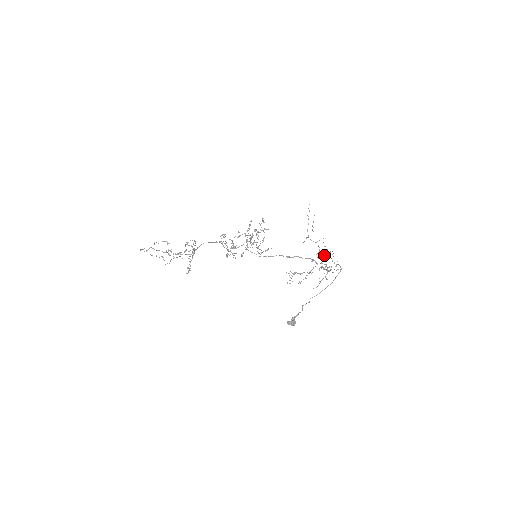
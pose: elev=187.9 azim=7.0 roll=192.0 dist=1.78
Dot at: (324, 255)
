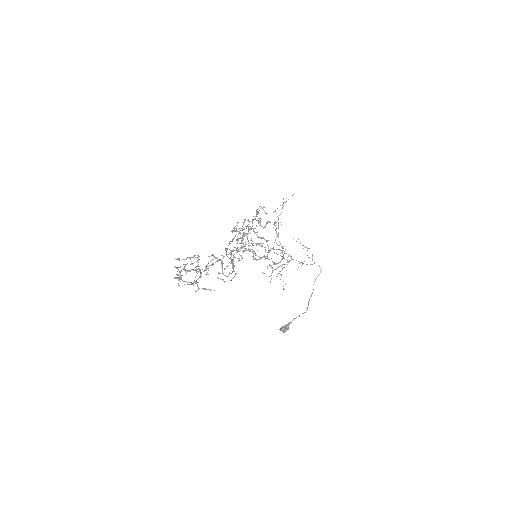
Dot at: occluded
